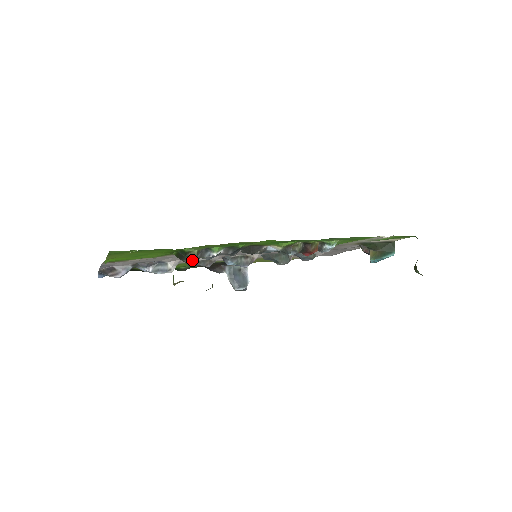
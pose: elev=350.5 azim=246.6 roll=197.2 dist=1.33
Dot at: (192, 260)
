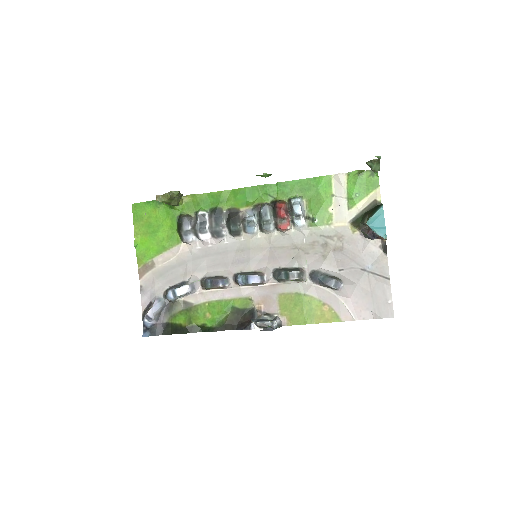
Dot at: (187, 228)
